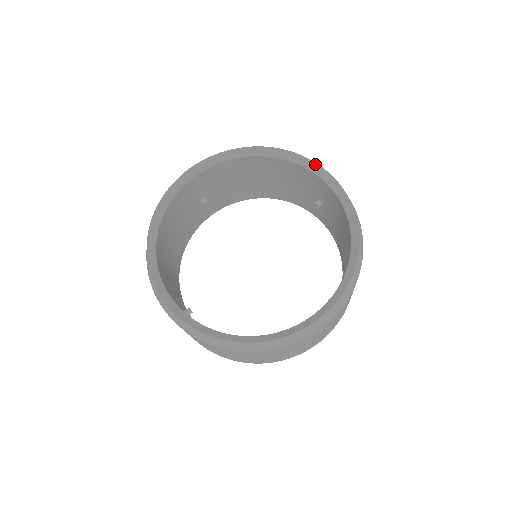
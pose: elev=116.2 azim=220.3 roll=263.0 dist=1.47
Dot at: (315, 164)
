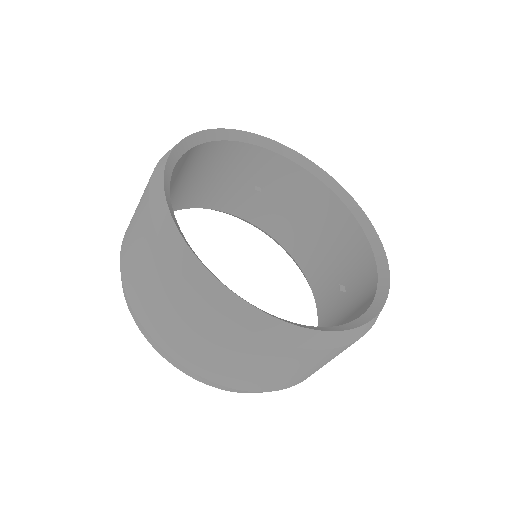
Dot at: (381, 245)
